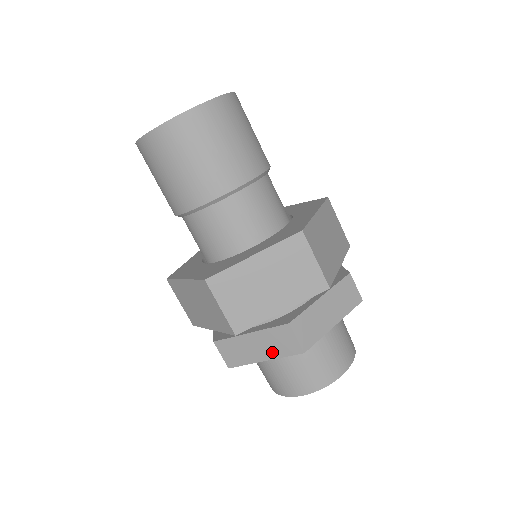
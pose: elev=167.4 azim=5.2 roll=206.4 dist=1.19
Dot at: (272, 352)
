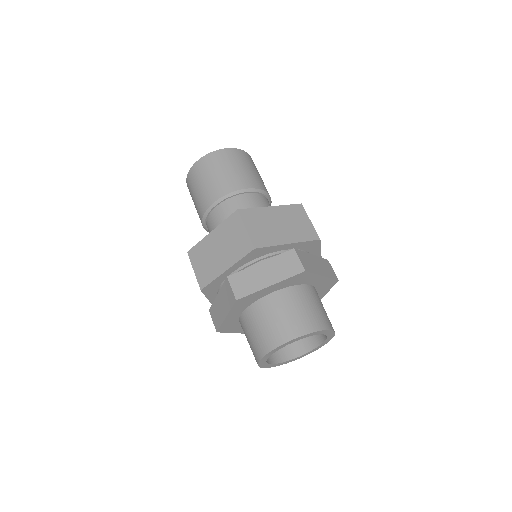
Dot at: (227, 307)
